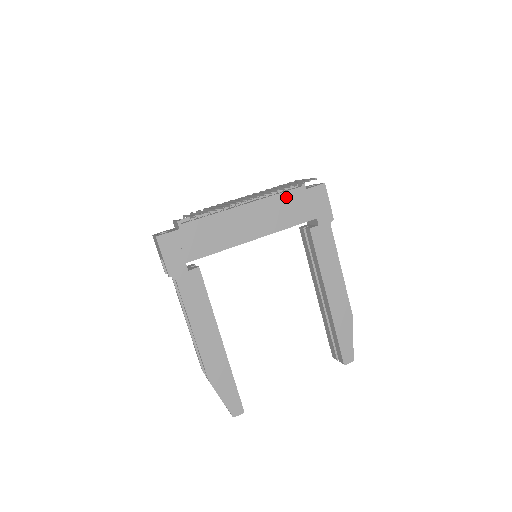
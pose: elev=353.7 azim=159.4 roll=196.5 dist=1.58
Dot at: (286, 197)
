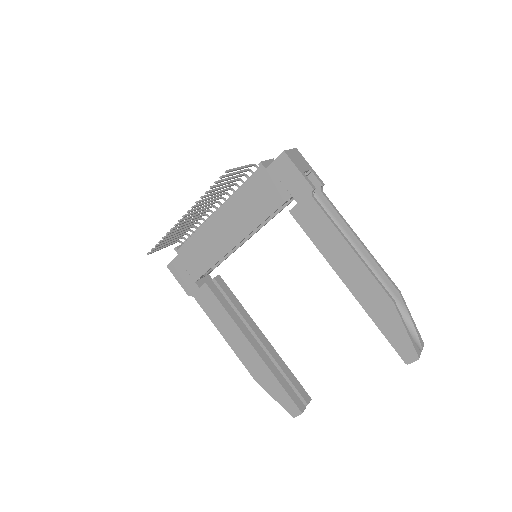
Dot at: (249, 187)
